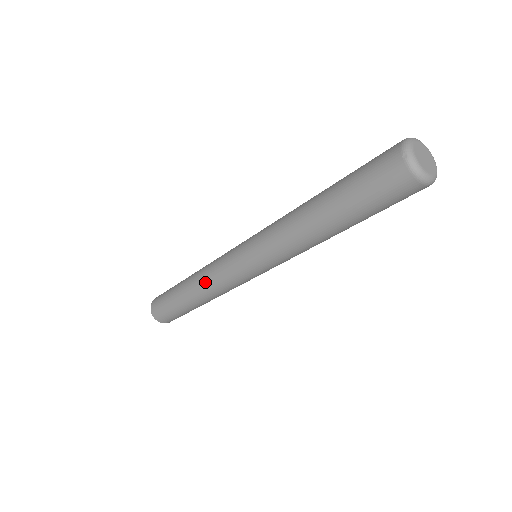
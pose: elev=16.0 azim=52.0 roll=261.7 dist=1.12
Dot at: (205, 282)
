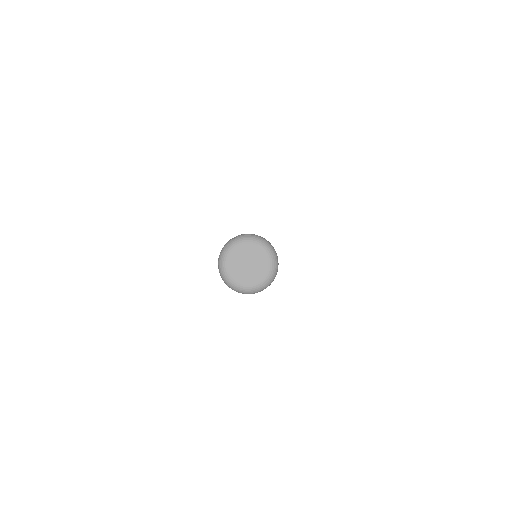
Dot at: occluded
